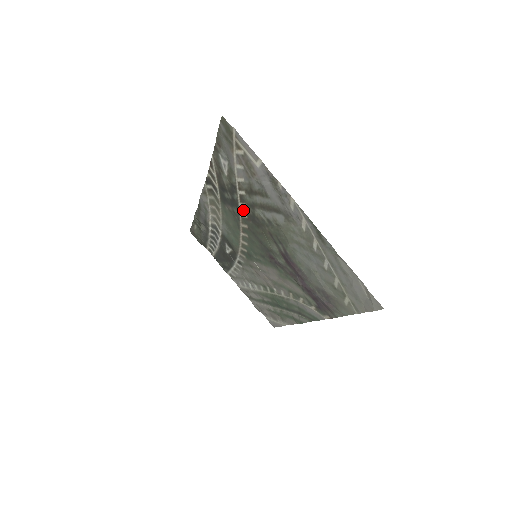
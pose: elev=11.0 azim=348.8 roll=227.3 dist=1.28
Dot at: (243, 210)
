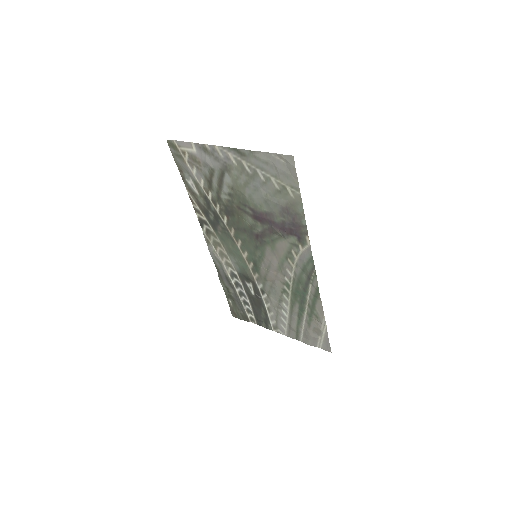
Dot at: (221, 214)
